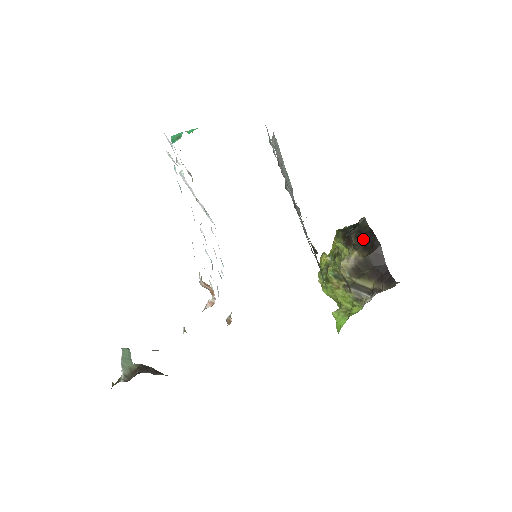
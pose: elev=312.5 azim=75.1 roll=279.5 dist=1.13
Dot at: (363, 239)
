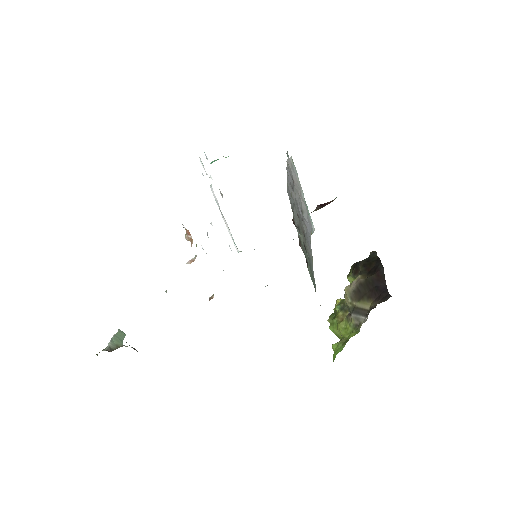
Dot at: (369, 266)
